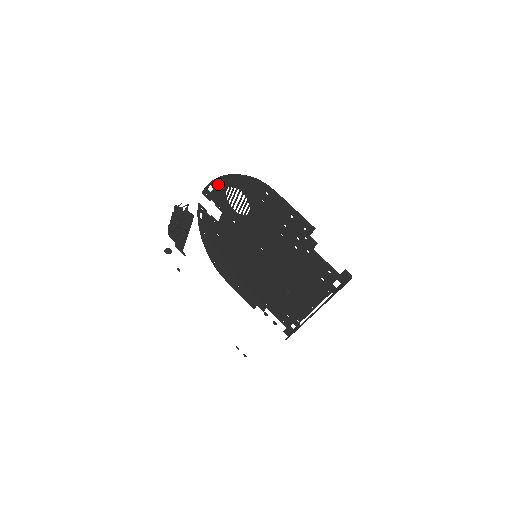
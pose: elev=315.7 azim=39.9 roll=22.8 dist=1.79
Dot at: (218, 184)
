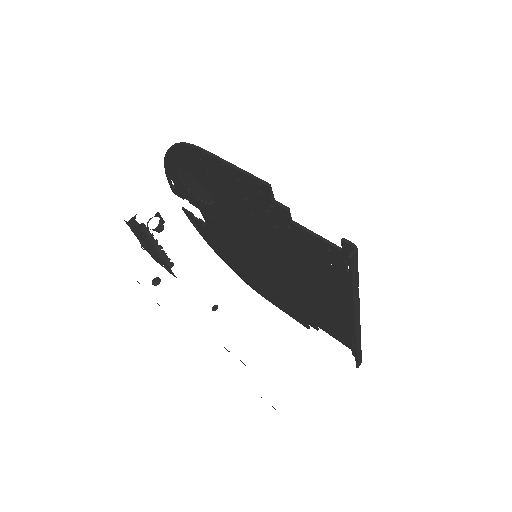
Dot at: (170, 173)
